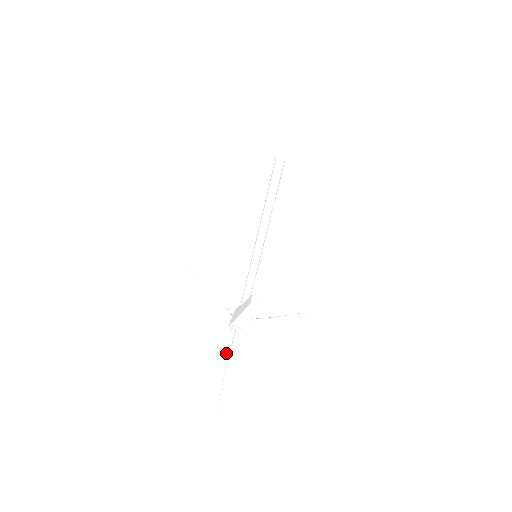
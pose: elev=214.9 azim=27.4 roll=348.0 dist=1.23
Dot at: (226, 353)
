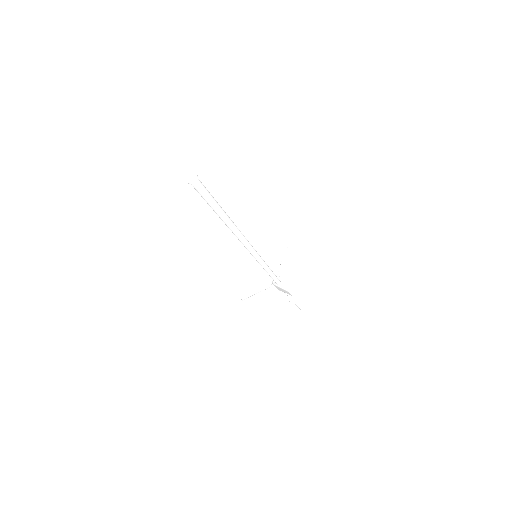
Dot at: (286, 296)
